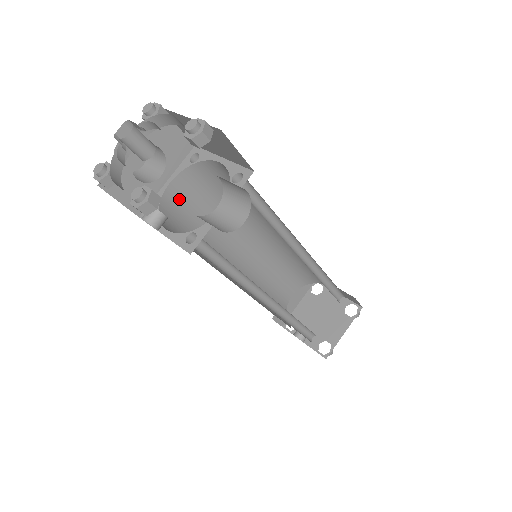
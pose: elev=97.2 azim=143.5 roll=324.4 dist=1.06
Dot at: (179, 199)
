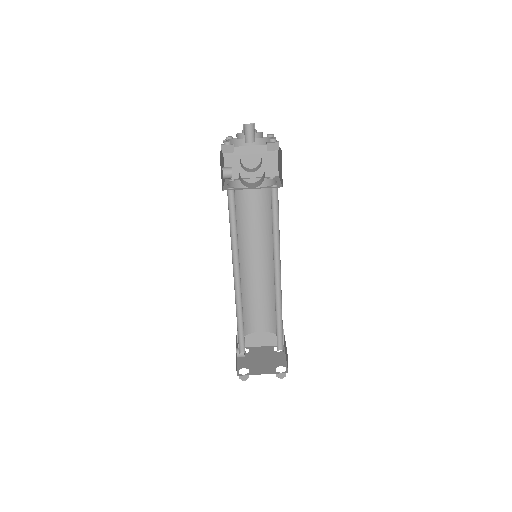
Dot at: (249, 191)
